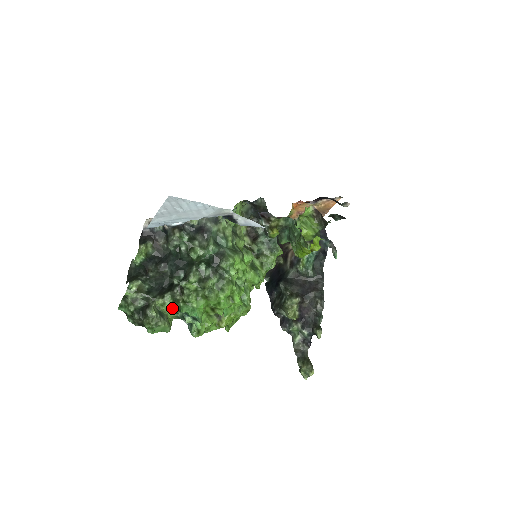
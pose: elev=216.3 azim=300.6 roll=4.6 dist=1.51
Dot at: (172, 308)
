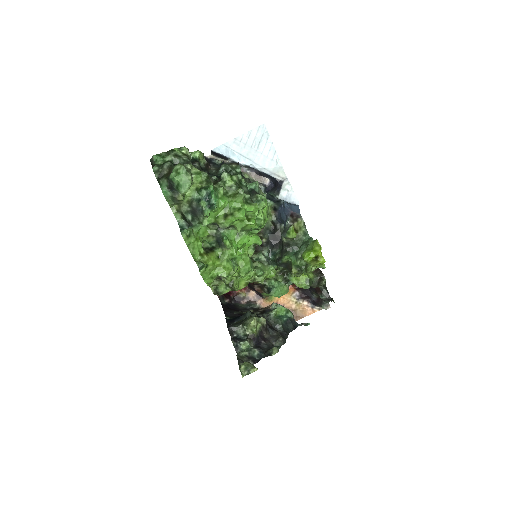
Dot at: (198, 185)
